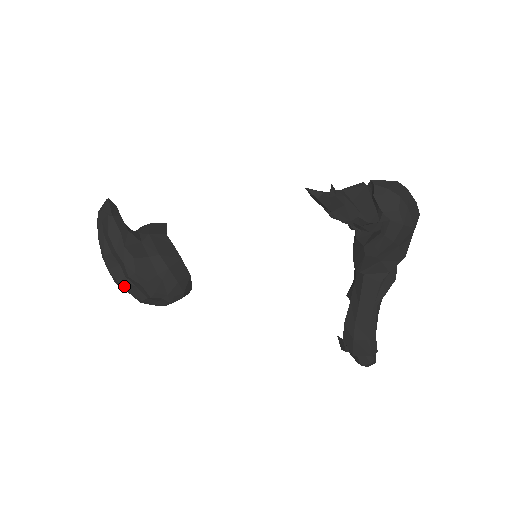
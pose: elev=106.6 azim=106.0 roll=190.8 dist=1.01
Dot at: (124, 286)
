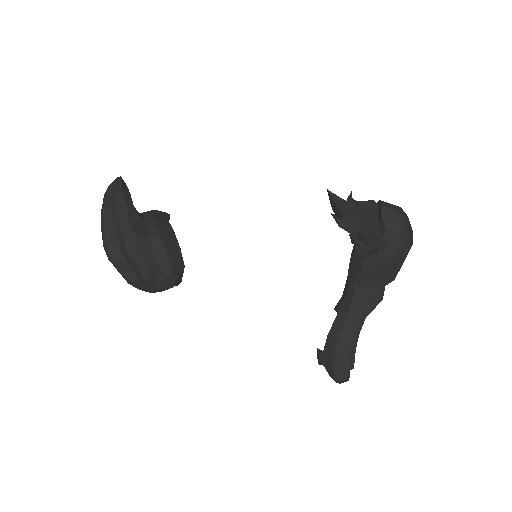
Dot at: (117, 263)
